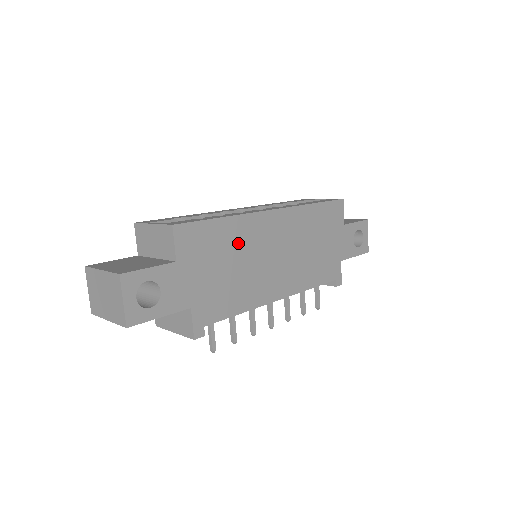
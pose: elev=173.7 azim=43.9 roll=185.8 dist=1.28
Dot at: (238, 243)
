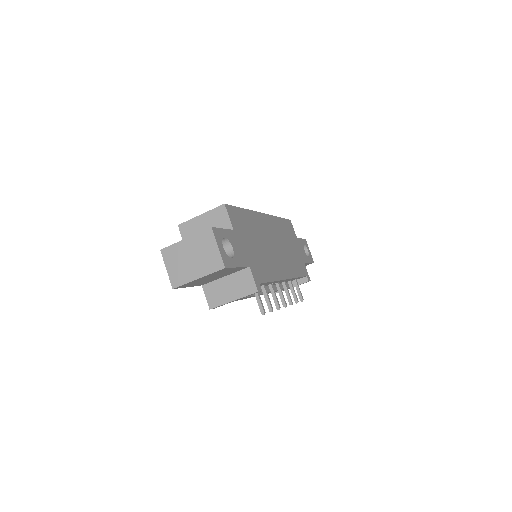
Dot at: (256, 229)
